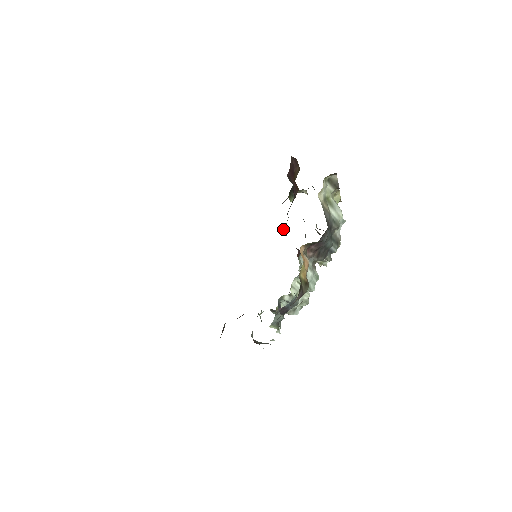
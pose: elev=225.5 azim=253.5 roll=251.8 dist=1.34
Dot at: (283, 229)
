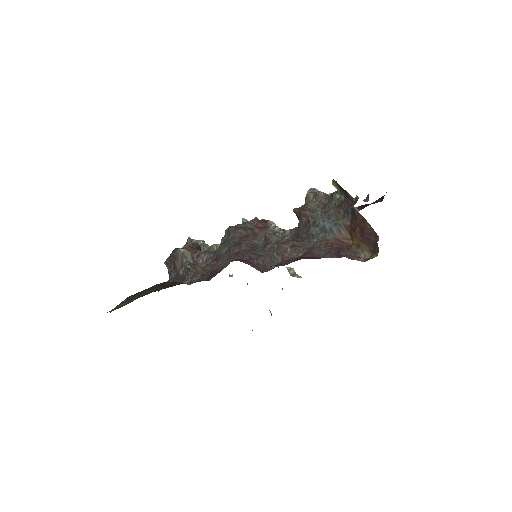
Dot at: (301, 213)
